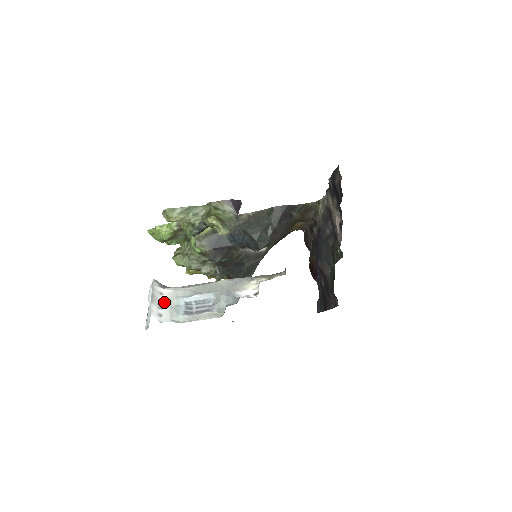
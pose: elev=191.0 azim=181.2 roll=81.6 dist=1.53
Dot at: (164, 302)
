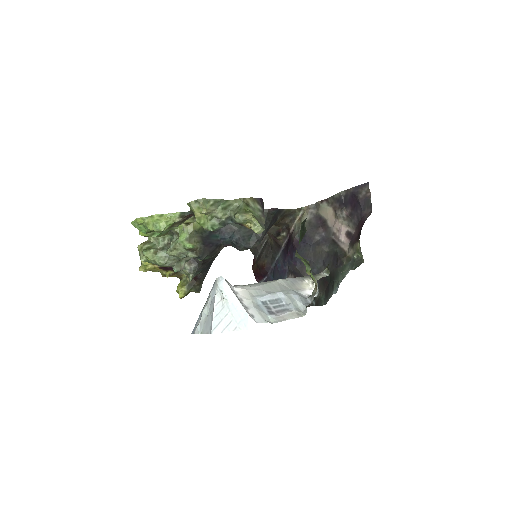
Dot at: (246, 302)
